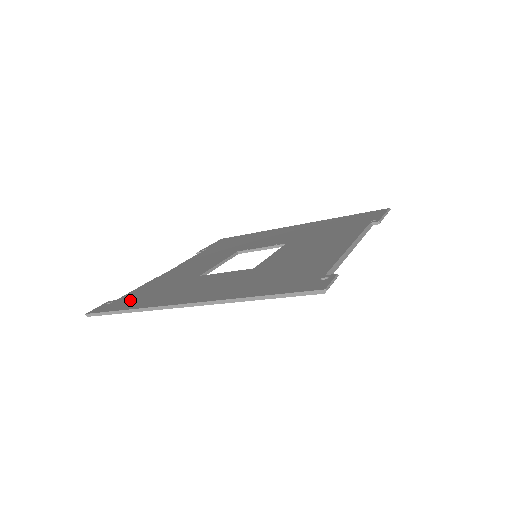
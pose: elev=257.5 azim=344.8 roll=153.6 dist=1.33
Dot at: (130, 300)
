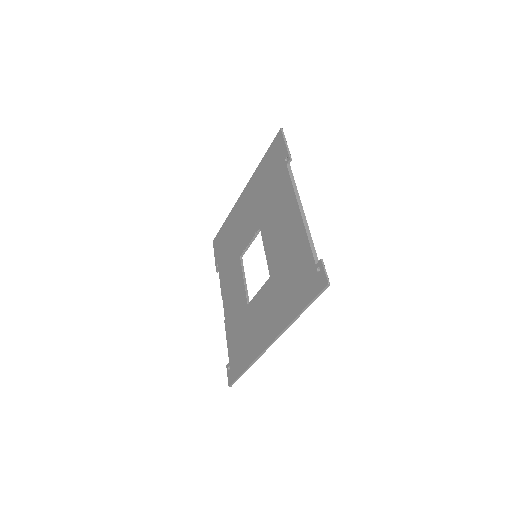
Dot at: (237, 358)
